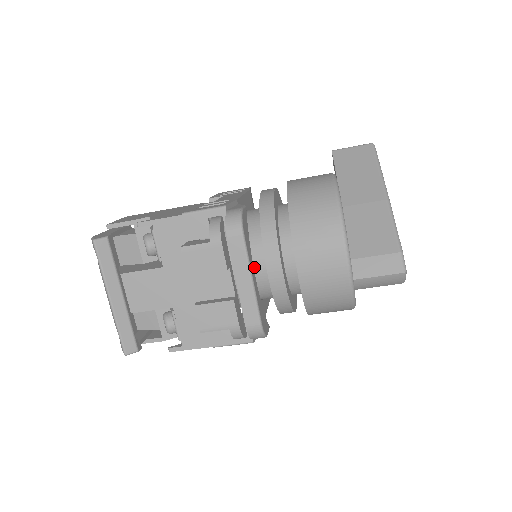
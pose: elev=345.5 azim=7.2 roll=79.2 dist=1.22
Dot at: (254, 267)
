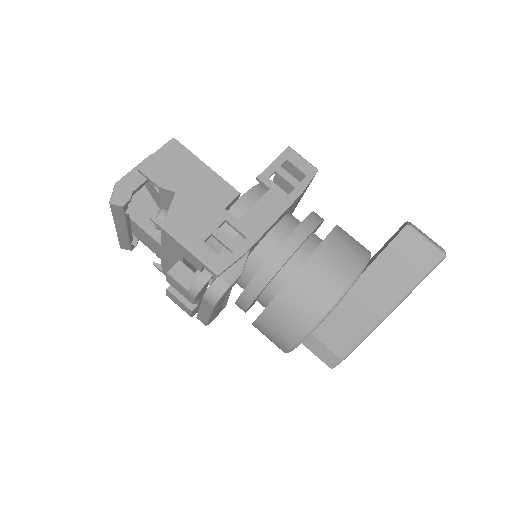
Dot at: occluded
